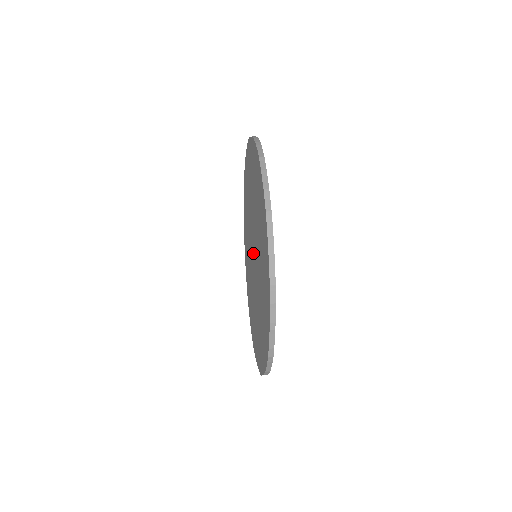
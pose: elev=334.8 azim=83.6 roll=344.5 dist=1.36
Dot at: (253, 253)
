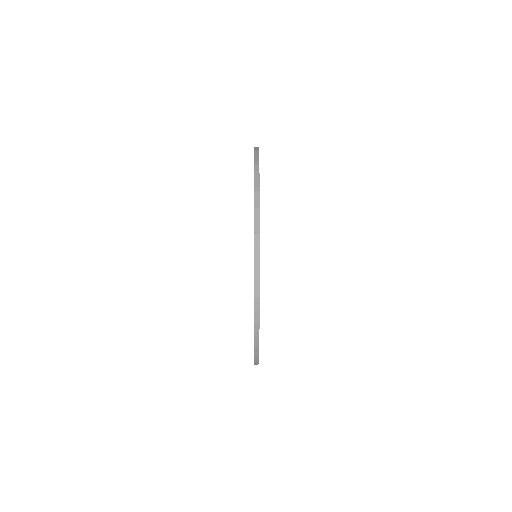
Dot at: occluded
